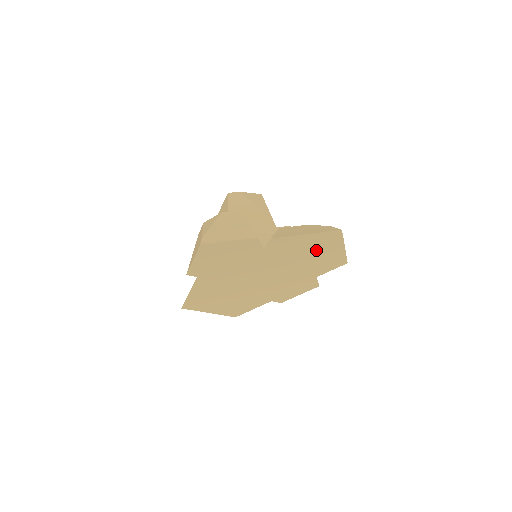
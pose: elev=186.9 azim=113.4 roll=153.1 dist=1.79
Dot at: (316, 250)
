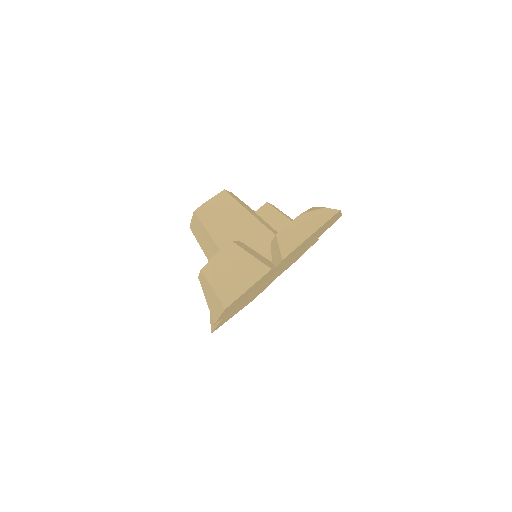
Dot at: (318, 232)
